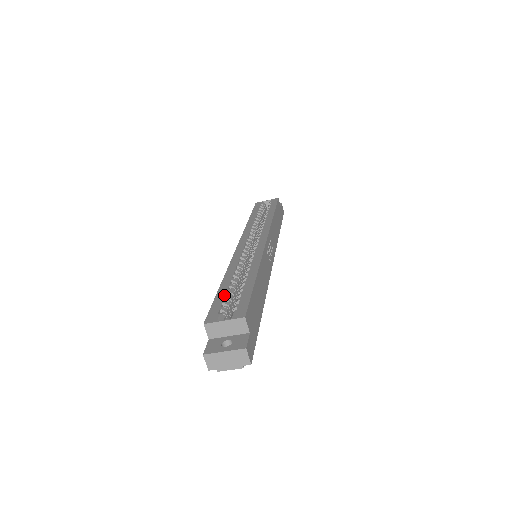
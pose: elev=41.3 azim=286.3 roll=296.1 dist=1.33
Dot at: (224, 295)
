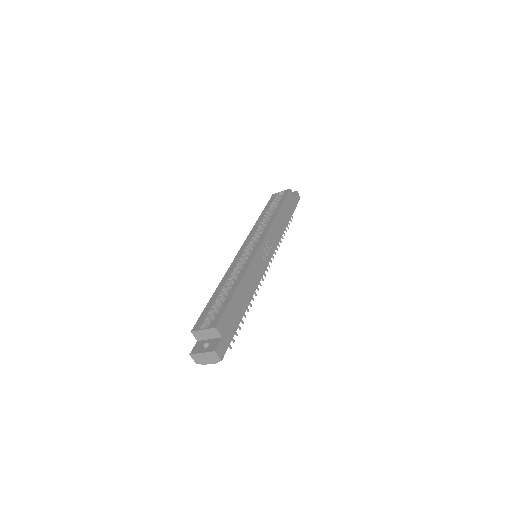
Dot at: (212, 304)
